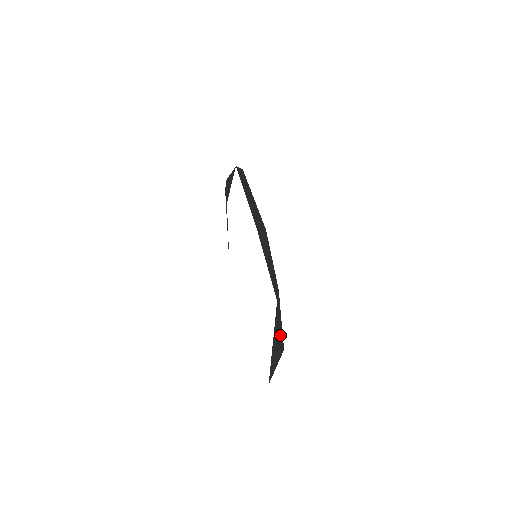
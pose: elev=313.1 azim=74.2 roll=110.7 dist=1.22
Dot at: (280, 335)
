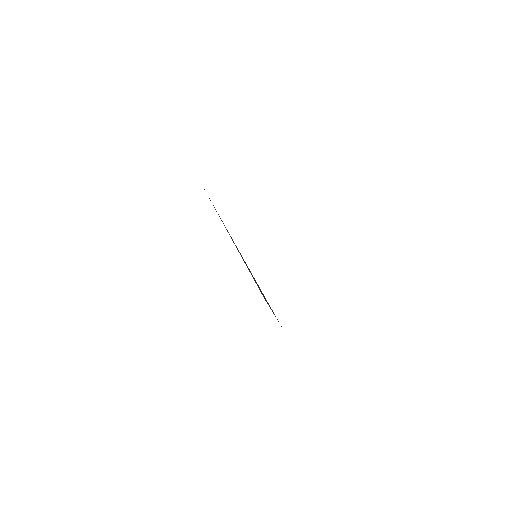
Dot at: occluded
